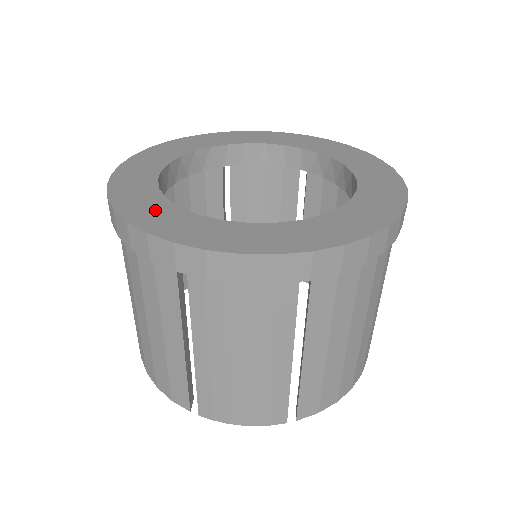
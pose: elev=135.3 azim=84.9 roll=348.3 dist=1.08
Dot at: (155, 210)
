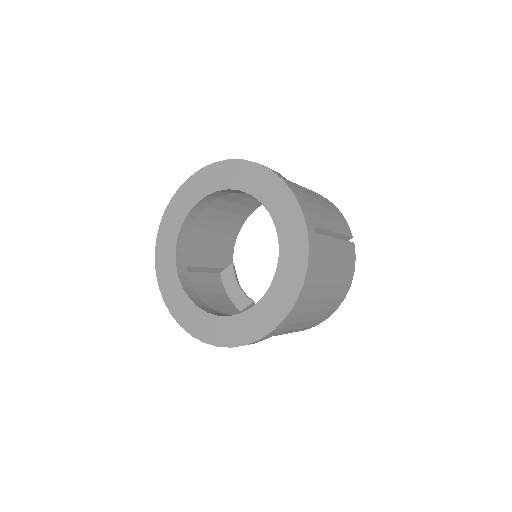
Dot at: (168, 243)
